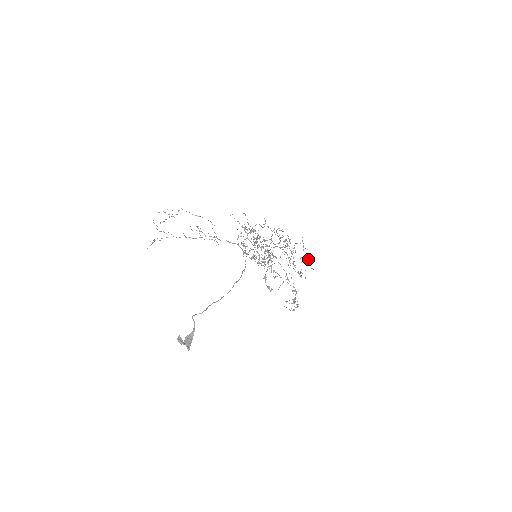
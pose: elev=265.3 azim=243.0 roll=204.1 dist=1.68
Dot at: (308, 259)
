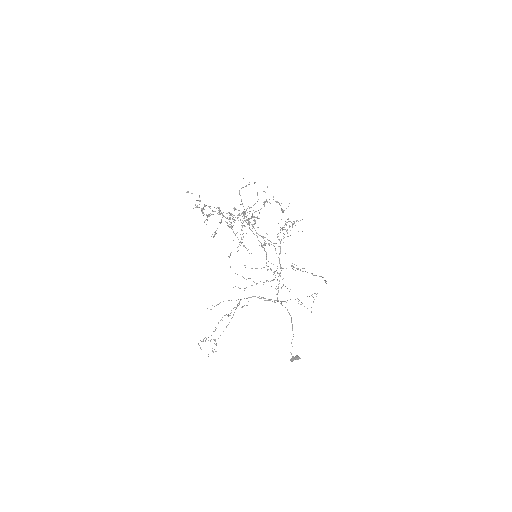
Dot at: occluded
